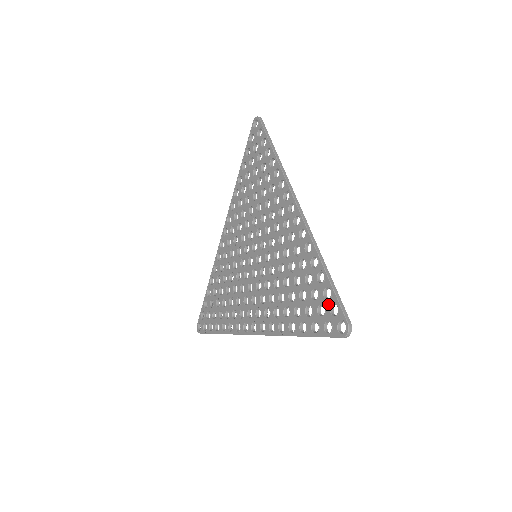
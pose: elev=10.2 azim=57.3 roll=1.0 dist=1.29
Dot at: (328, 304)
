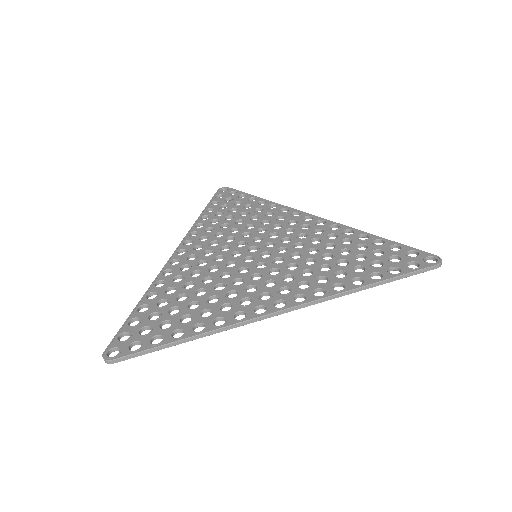
Dot at: (402, 252)
